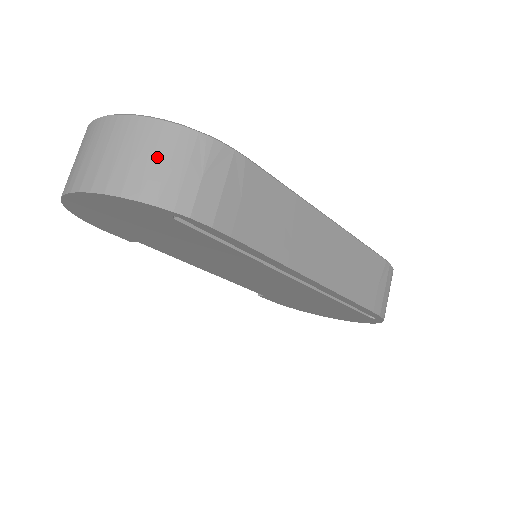
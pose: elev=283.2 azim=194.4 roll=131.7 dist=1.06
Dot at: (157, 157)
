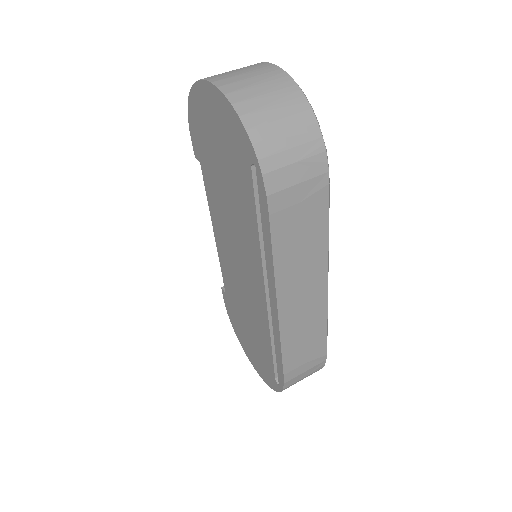
Dot at: (285, 121)
